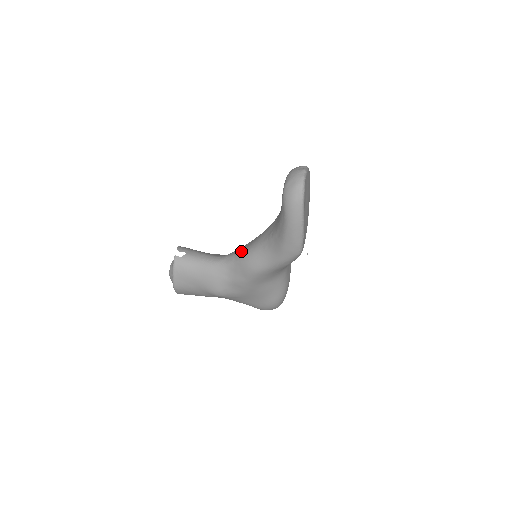
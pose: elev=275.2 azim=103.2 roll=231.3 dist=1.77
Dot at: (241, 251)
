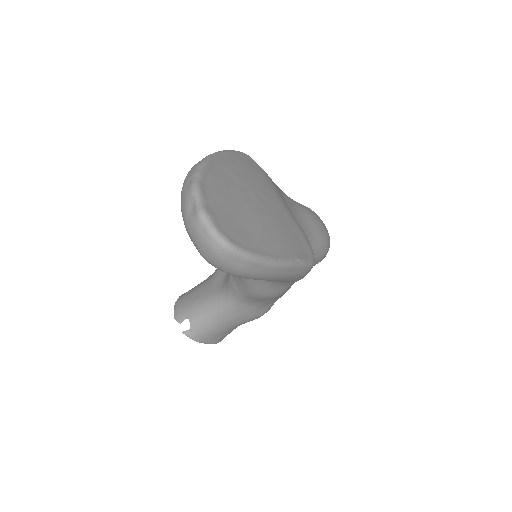
Dot at: (238, 282)
